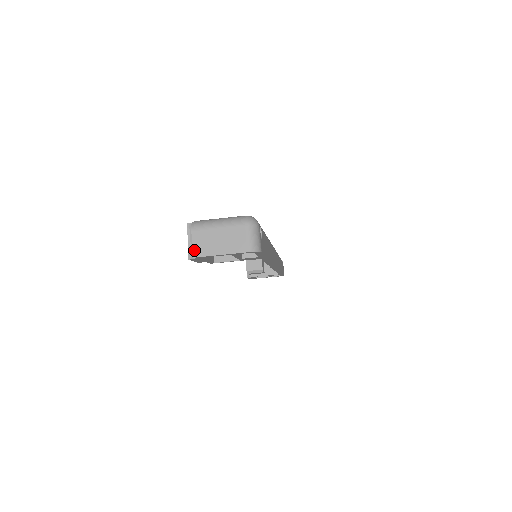
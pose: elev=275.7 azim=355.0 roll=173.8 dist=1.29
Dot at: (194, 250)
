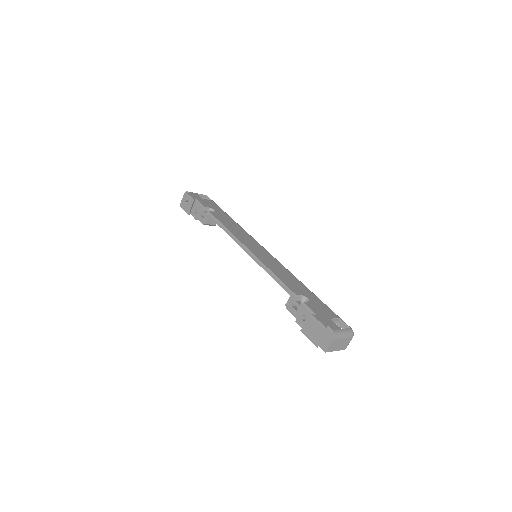
Dot at: (328, 349)
